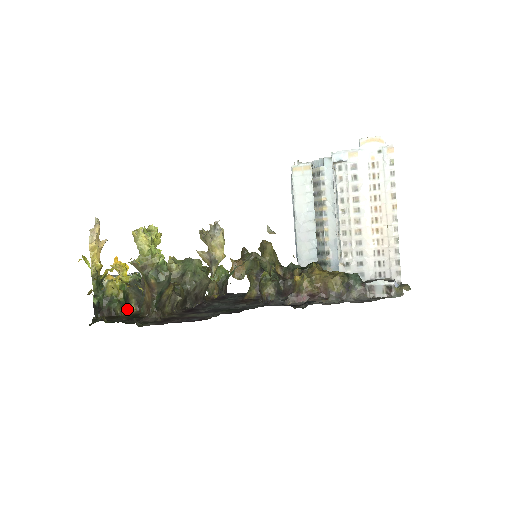
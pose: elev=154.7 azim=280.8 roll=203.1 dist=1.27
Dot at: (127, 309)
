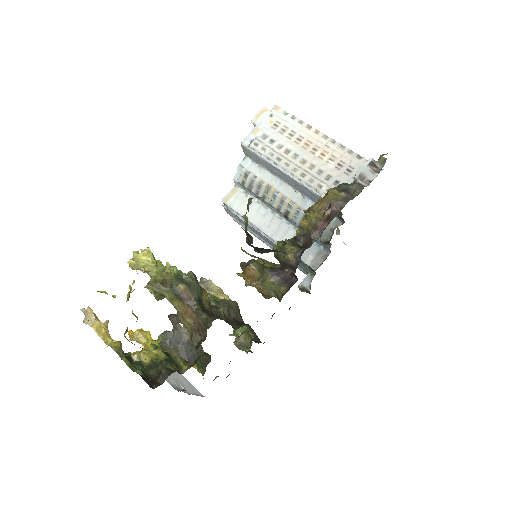
Dot at: (179, 371)
